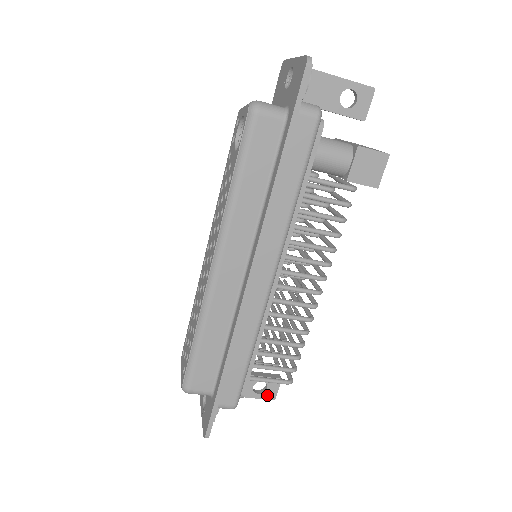
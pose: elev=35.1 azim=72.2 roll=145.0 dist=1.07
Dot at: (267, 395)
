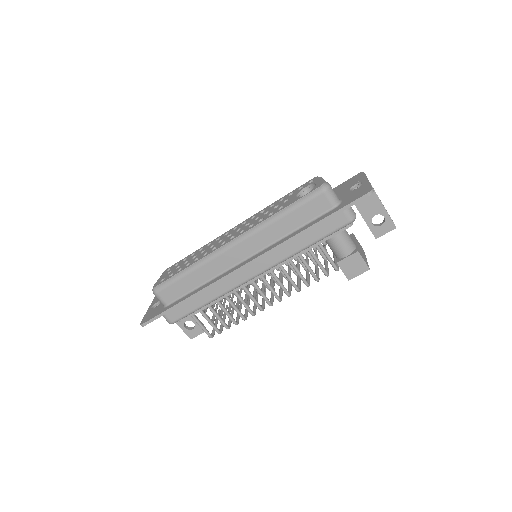
Dot at: (189, 333)
